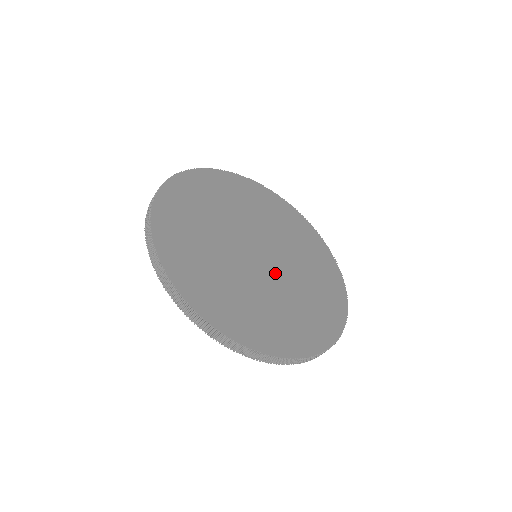
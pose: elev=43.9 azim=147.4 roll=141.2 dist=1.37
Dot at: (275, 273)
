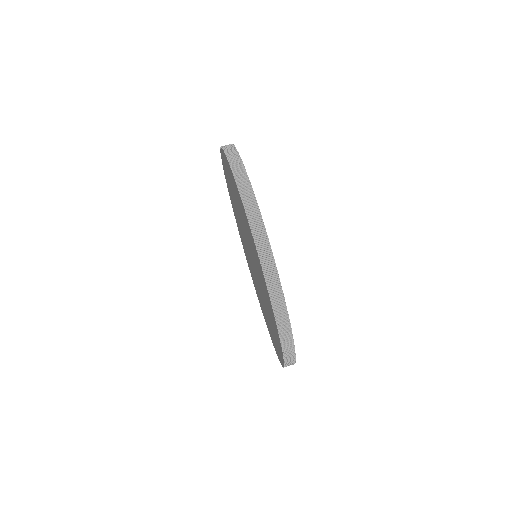
Dot at: occluded
